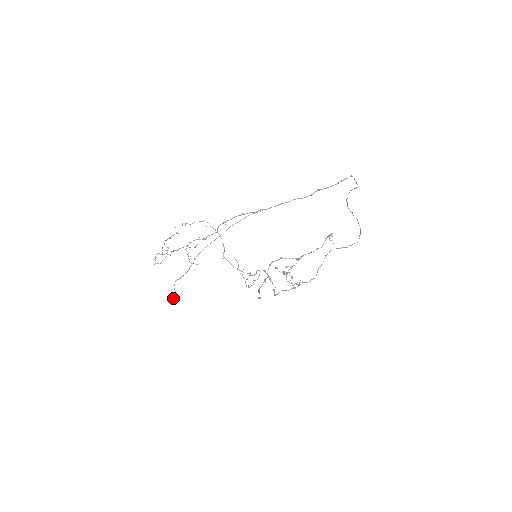
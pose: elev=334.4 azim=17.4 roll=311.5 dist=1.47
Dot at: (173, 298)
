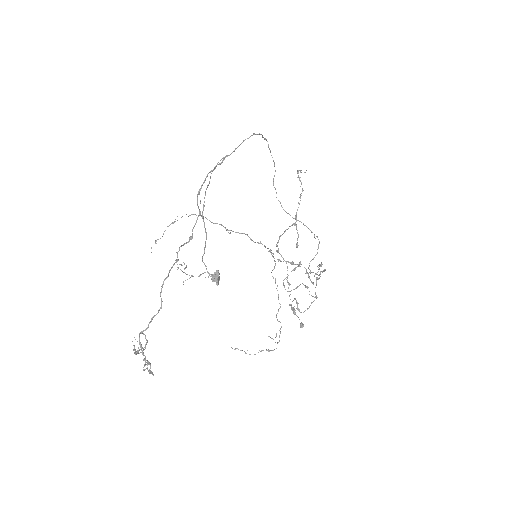
Dot at: (216, 284)
